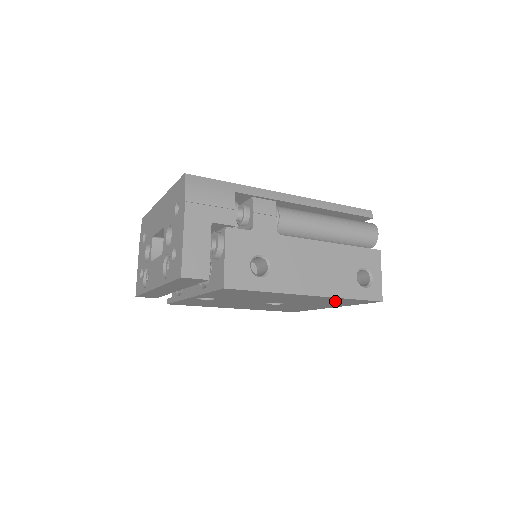
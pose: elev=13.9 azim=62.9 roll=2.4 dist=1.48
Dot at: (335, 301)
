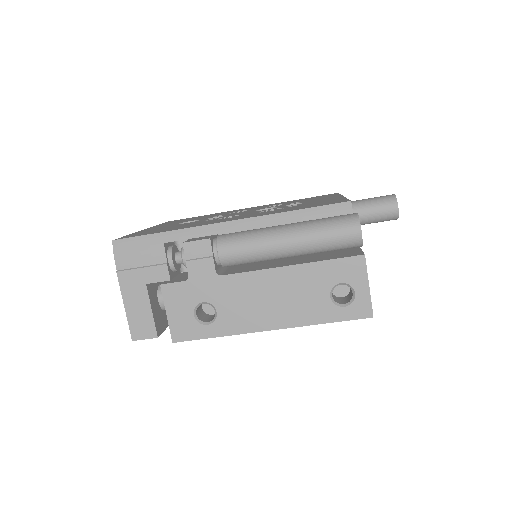
Dot at: occluded
